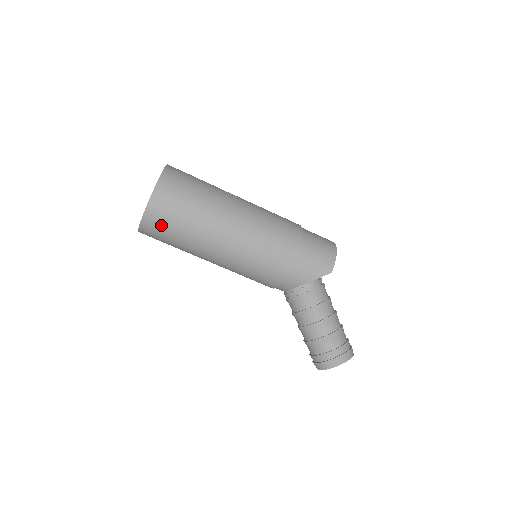
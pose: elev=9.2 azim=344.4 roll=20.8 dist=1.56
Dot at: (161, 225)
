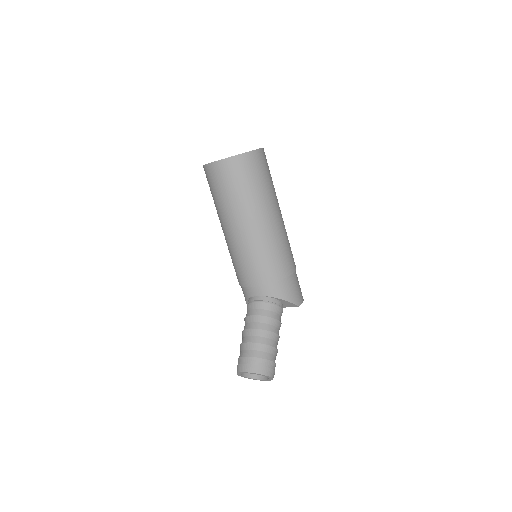
Dot at: (242, 172)
